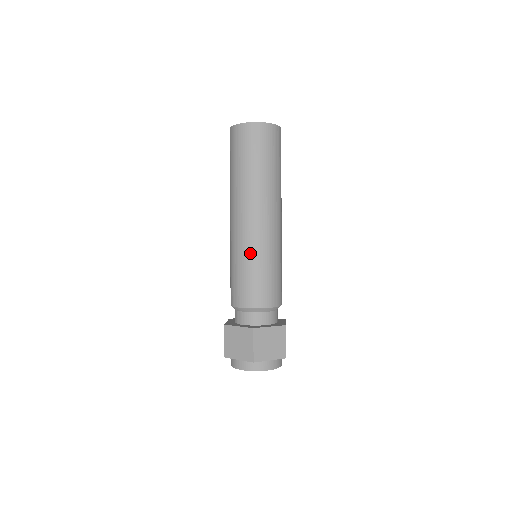
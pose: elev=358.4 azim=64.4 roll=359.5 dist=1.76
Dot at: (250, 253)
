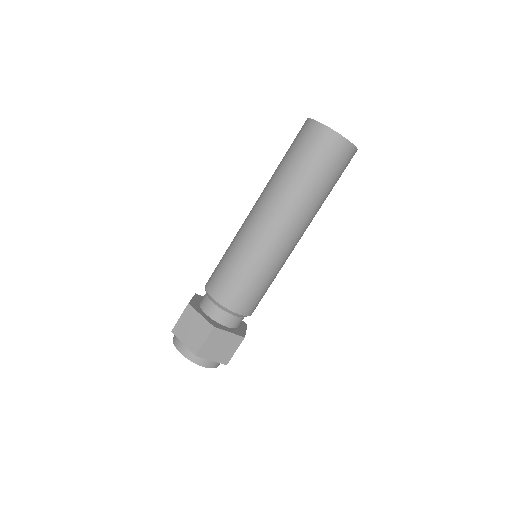
Dot at: (253, 256)
